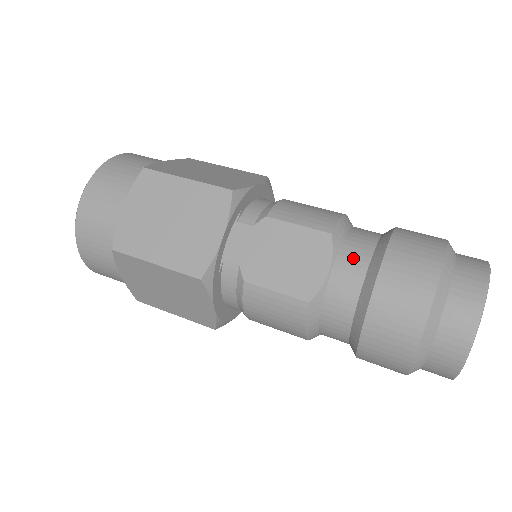
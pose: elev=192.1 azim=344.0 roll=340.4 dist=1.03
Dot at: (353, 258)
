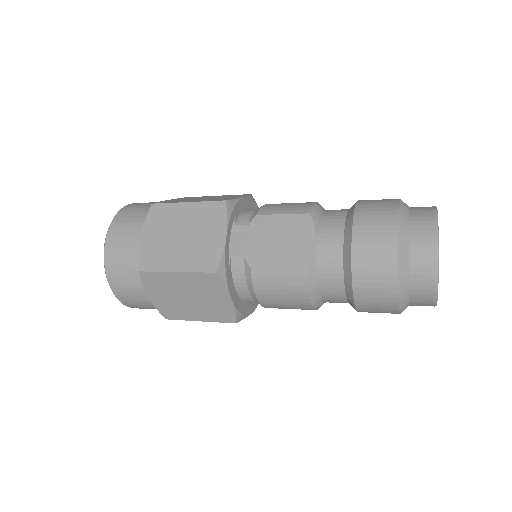
Dot at: (331, 227)
